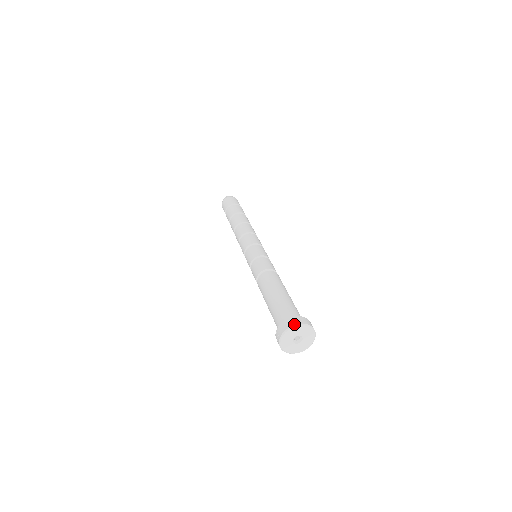
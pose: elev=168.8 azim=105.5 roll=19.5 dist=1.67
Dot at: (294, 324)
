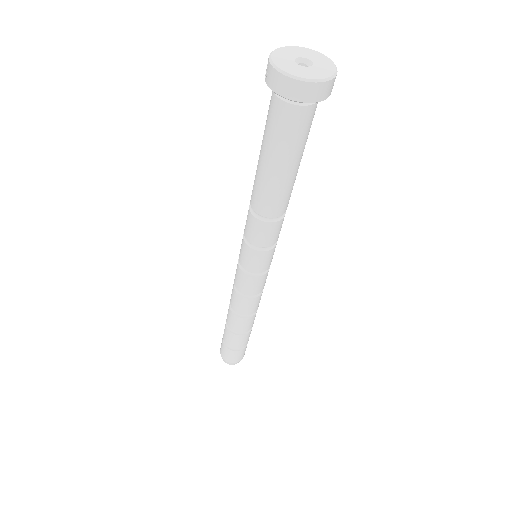
Dot at: (290, 48)
